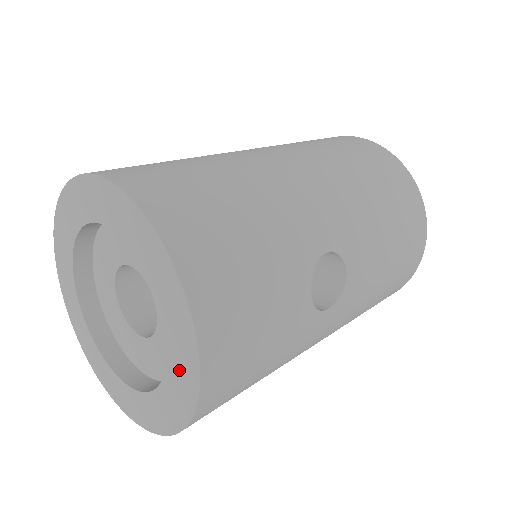
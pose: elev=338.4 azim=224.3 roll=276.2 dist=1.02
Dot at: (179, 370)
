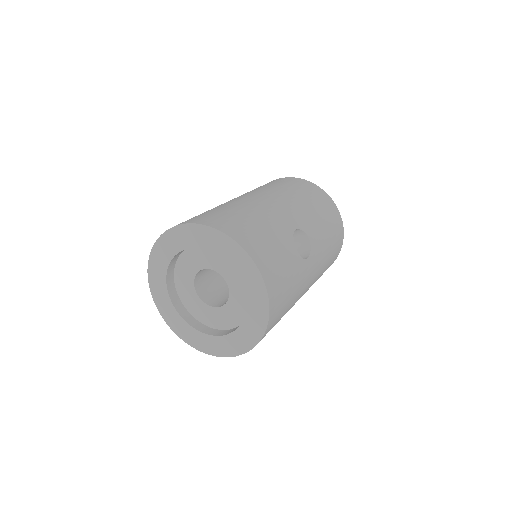
Dot at: (254, 297)
